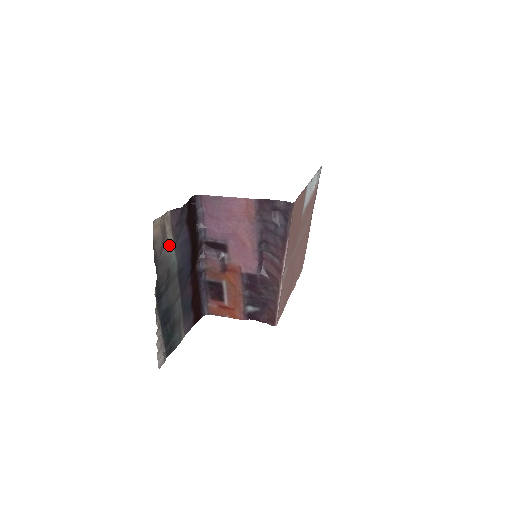
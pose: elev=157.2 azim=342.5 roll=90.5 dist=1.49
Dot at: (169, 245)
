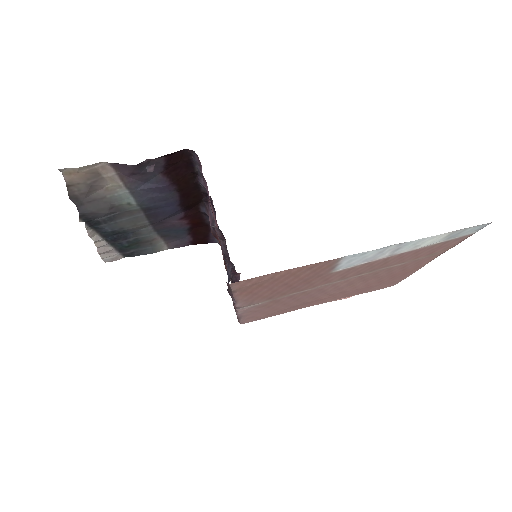
Dot at: (115, 188)
